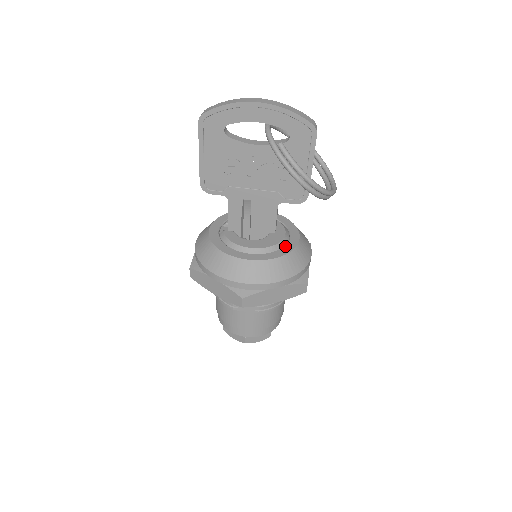
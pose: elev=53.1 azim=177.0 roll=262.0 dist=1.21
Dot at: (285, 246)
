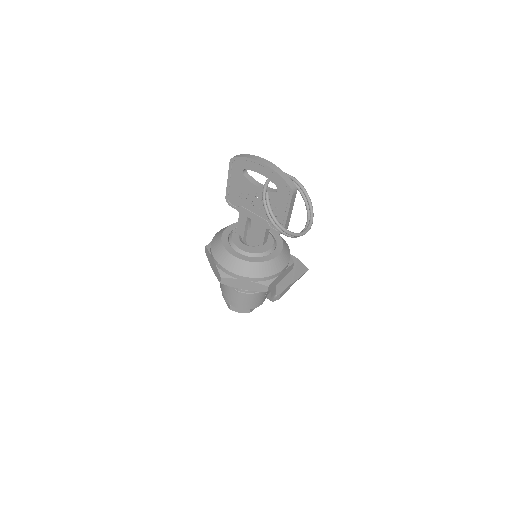
Dot at: (263, 257)
